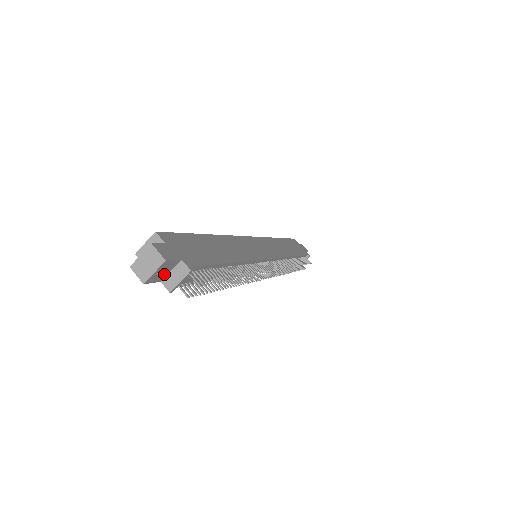
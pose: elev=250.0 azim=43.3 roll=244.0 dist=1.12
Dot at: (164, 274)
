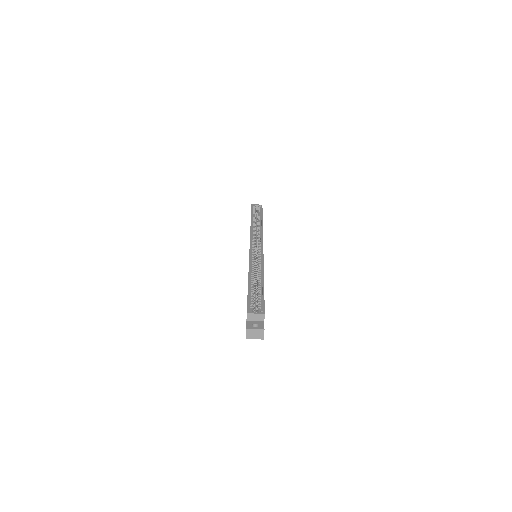
Dot at: occluded
